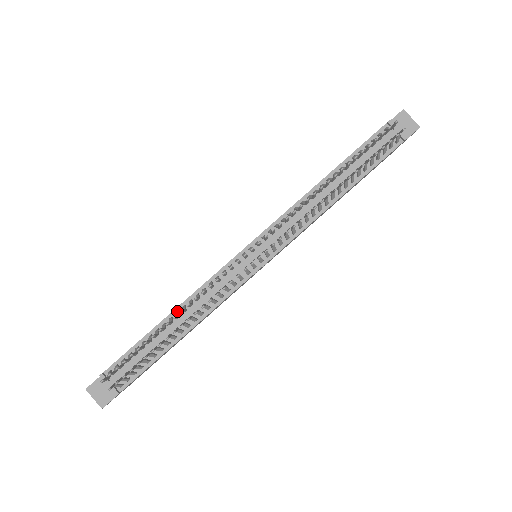
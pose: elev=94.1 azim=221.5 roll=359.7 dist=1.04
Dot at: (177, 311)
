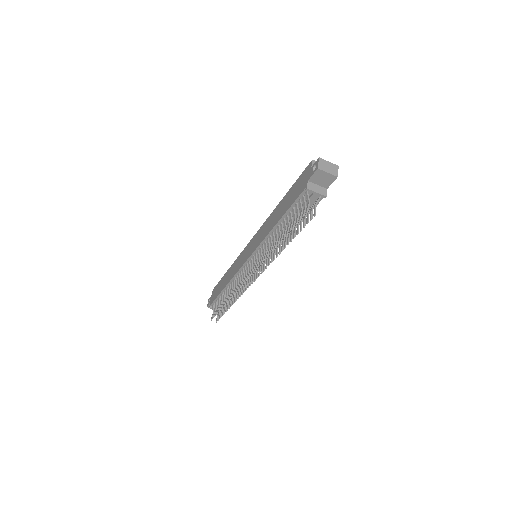
Dot at: (228, 287)
